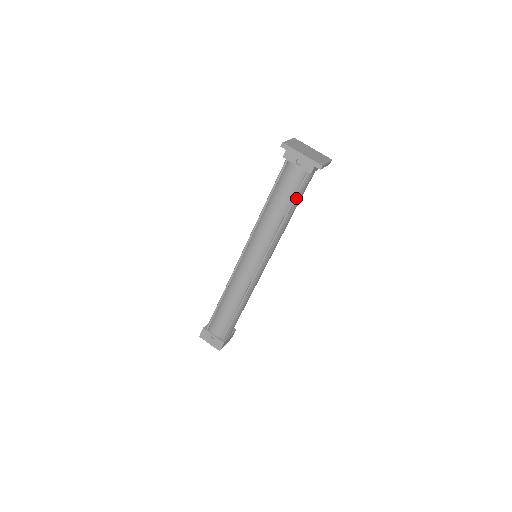
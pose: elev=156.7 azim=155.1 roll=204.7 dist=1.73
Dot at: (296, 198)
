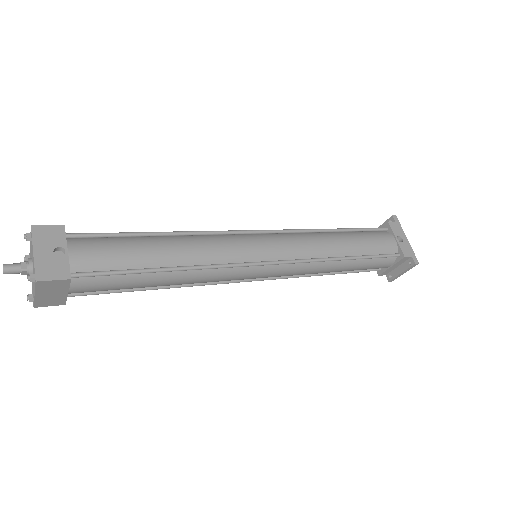
Dot at: (366, 260)
